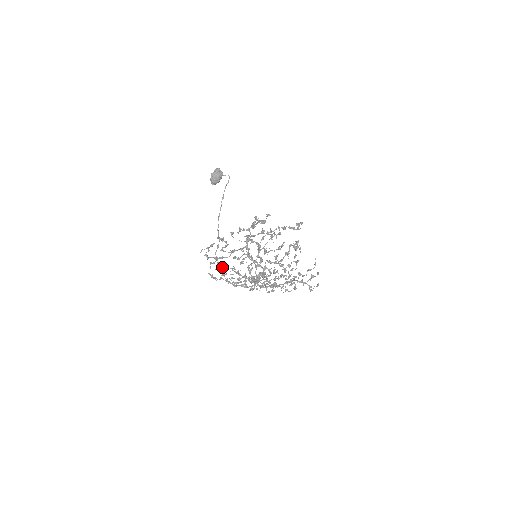
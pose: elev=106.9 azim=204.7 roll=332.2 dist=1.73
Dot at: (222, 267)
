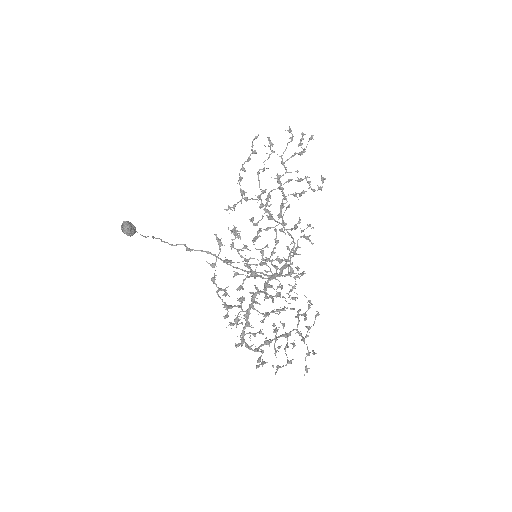
Dot at: (236, 230)
